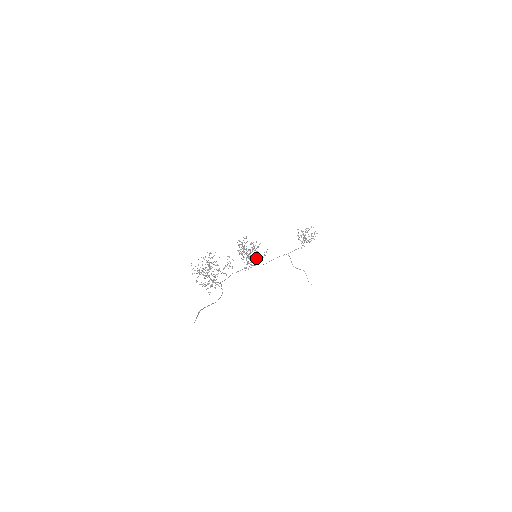
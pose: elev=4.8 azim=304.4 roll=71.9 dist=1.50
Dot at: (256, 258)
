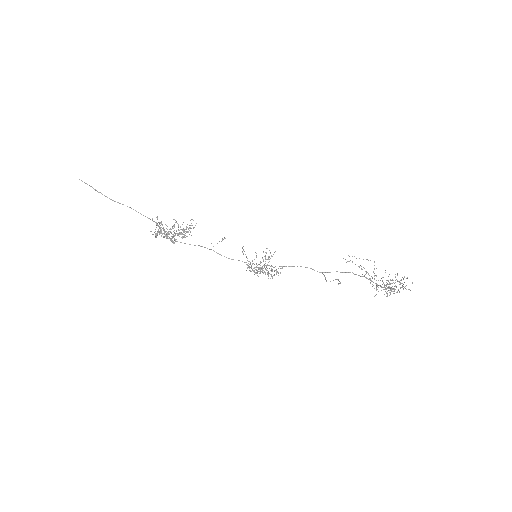
Dot at: occluded
